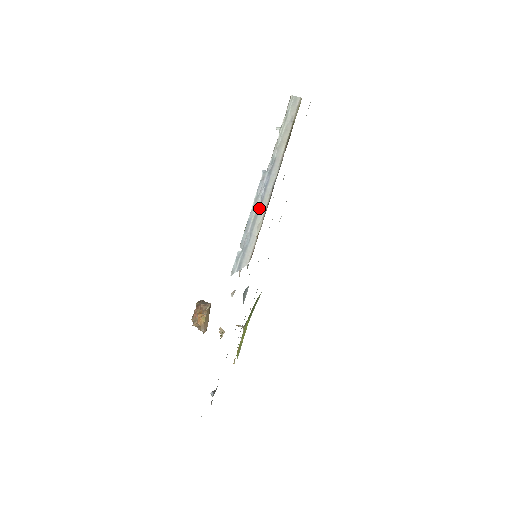
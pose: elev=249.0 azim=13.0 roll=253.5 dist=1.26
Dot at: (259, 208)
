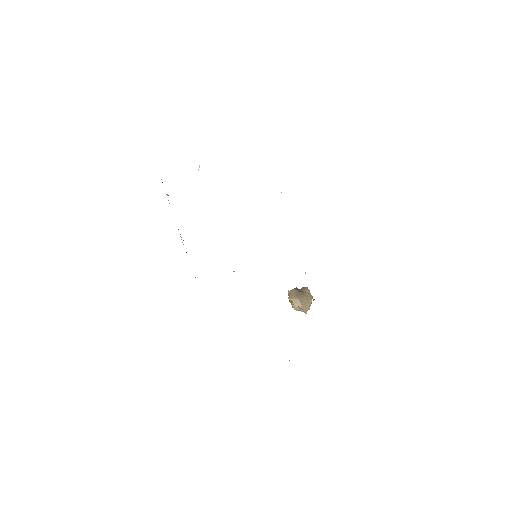
Dot at: occluded
